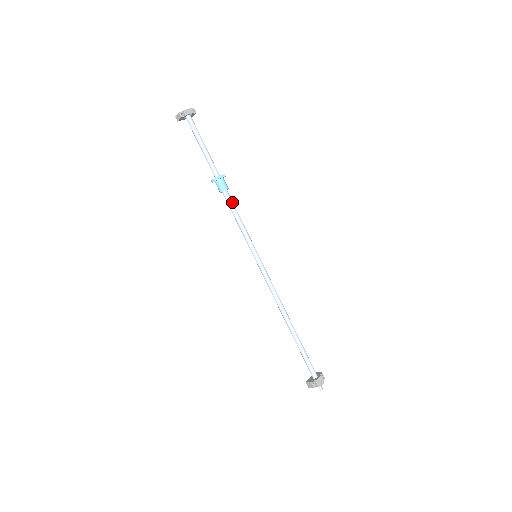
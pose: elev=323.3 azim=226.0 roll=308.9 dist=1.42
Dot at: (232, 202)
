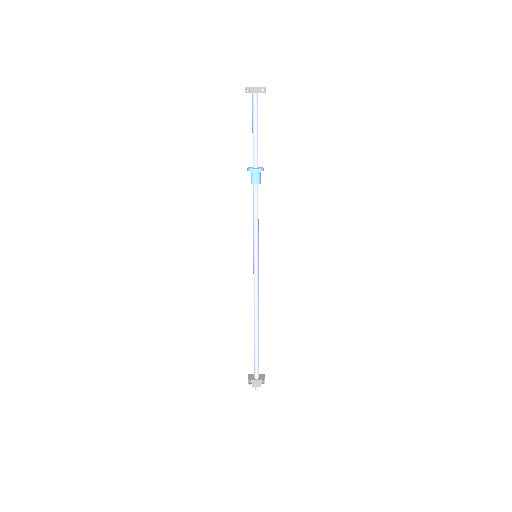
Dot at: (257, 198)
